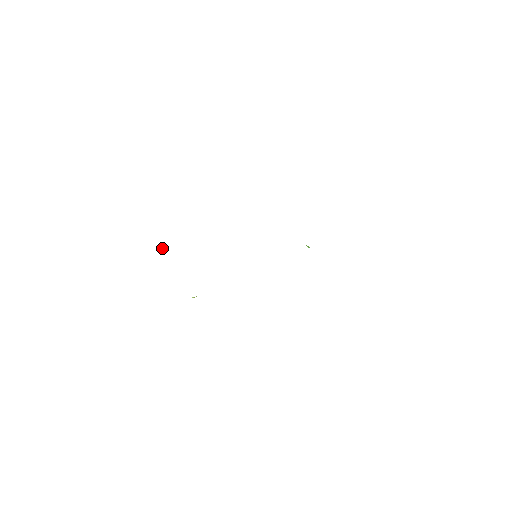
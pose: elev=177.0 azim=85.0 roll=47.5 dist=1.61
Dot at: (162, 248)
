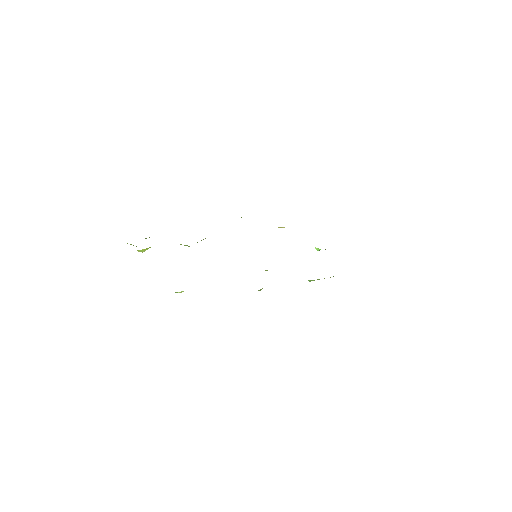
Dot at: (143, 250)
